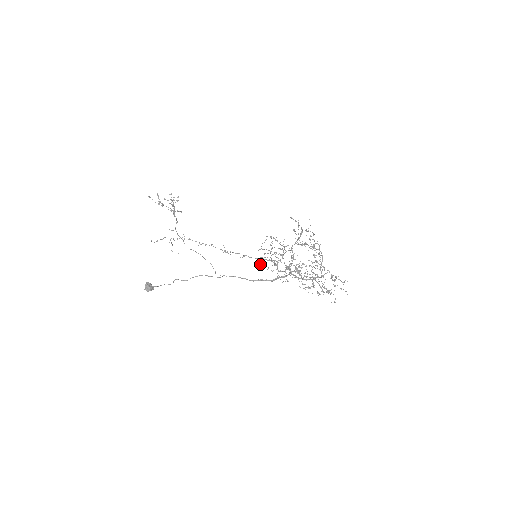
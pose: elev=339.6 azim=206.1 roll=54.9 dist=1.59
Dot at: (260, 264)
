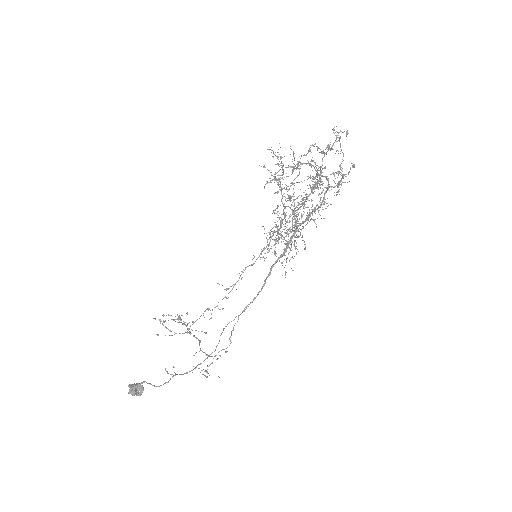
Dot at: (265, 258)
